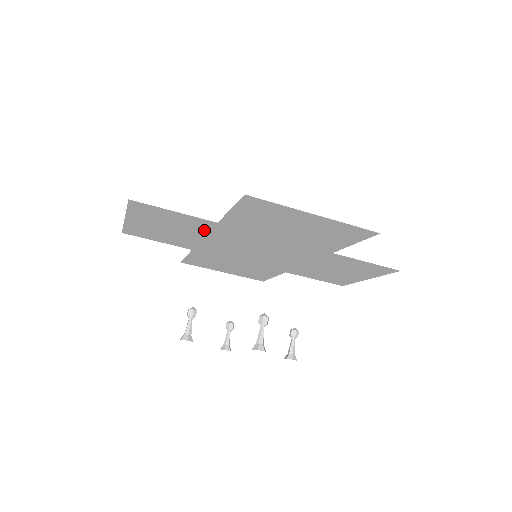
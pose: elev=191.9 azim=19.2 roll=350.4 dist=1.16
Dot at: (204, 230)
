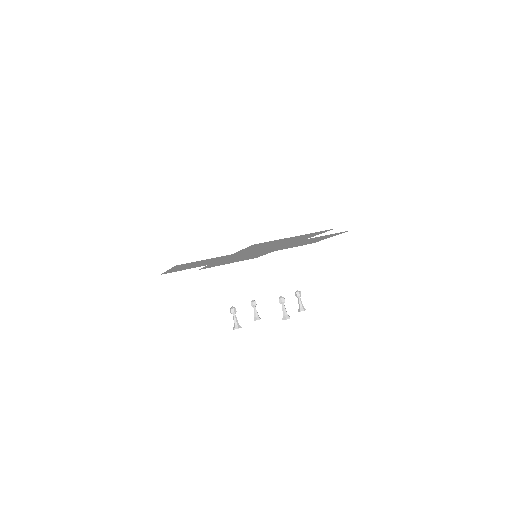
Dot at: (221, 258)
